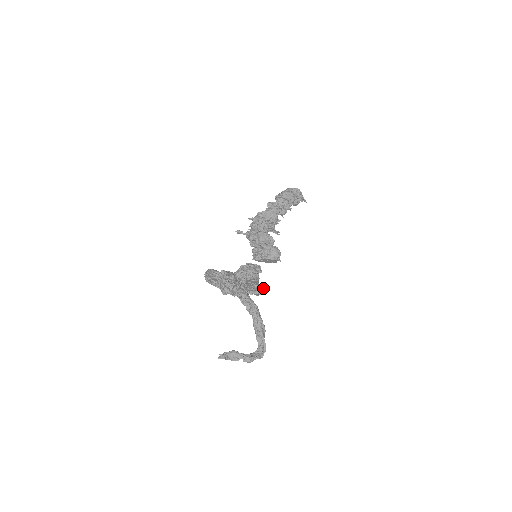
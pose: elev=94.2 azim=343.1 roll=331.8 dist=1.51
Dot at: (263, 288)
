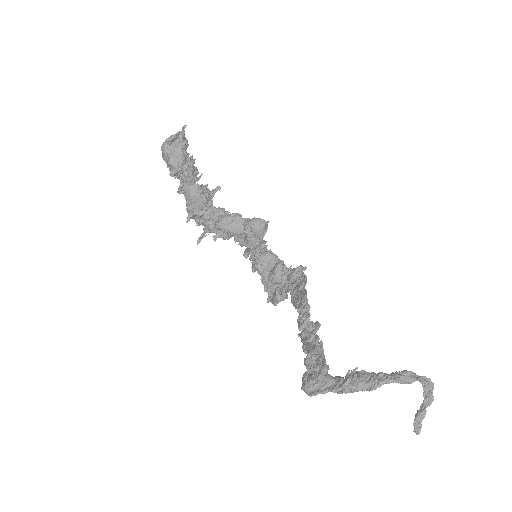
Dot at: (299, 267)
